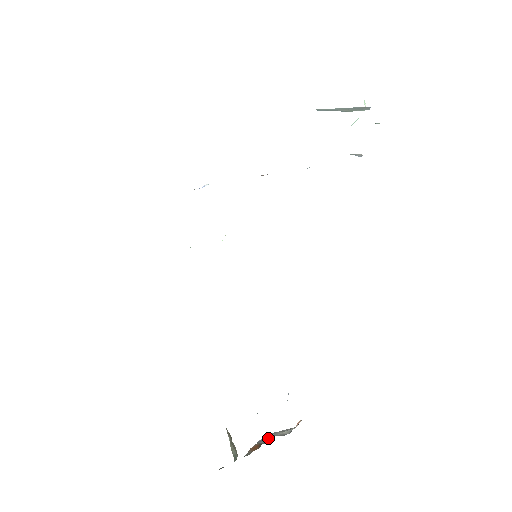
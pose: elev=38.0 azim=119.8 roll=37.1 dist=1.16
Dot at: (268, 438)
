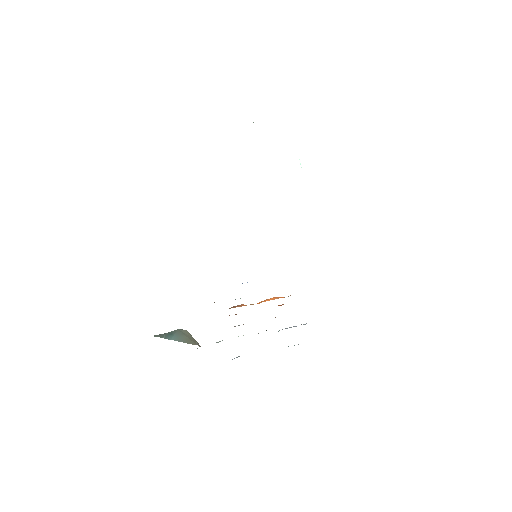
Dot at: occluded
